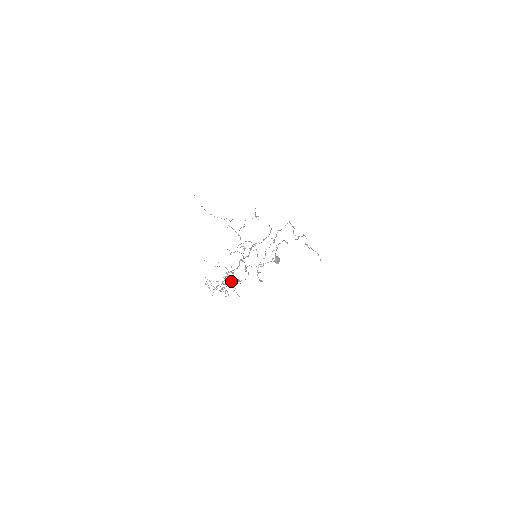
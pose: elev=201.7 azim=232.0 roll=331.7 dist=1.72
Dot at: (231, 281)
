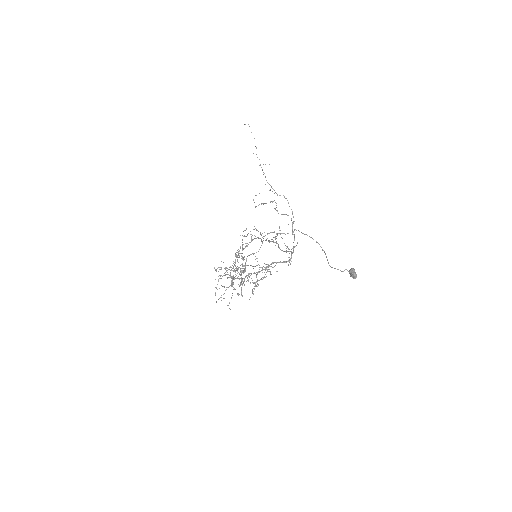
Dot at: (232, 277)
